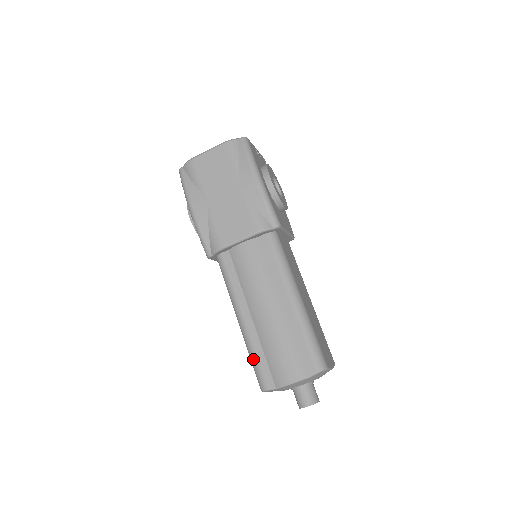
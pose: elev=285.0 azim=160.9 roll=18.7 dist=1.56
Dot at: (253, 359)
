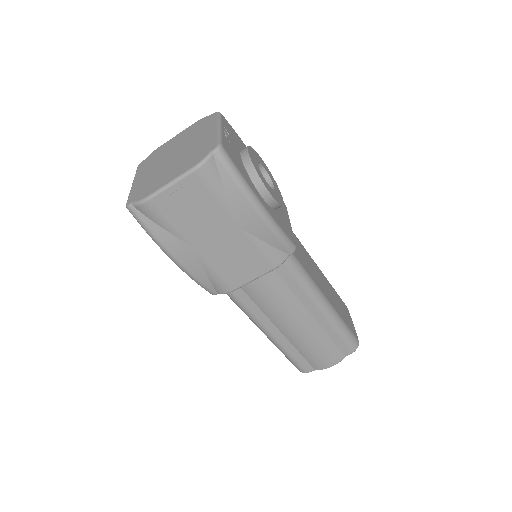
Dot at: (288, 357)
